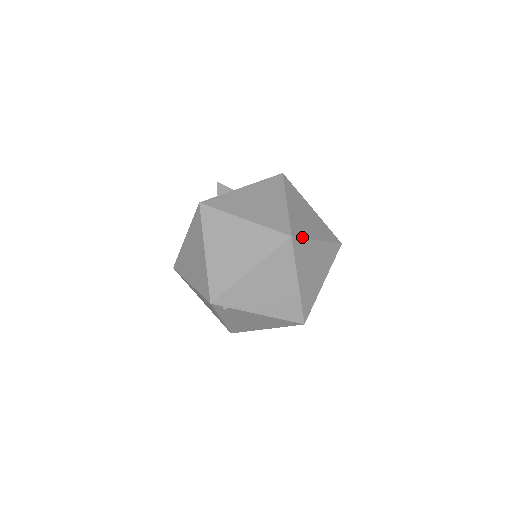
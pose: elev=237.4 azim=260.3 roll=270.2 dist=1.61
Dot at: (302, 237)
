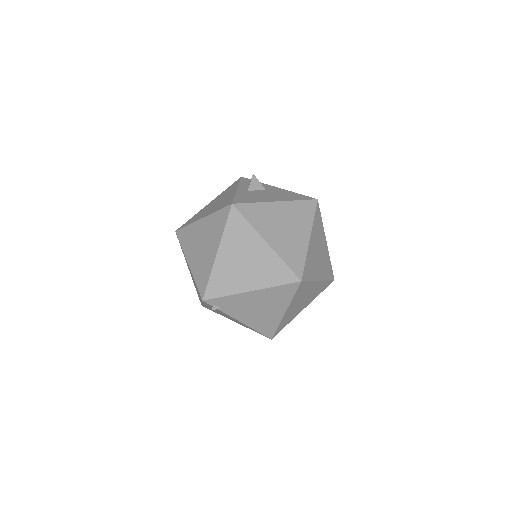
Dot at: (309, 280)
